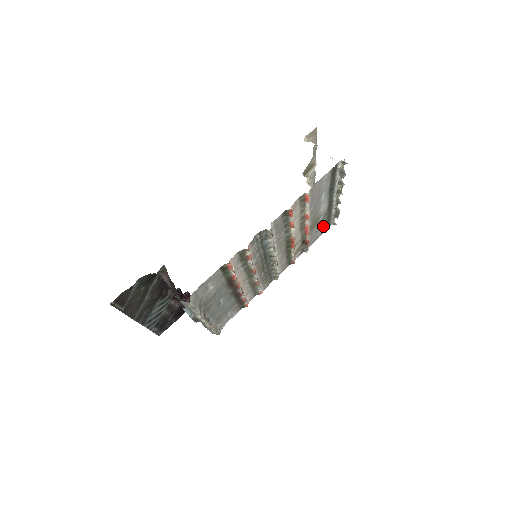
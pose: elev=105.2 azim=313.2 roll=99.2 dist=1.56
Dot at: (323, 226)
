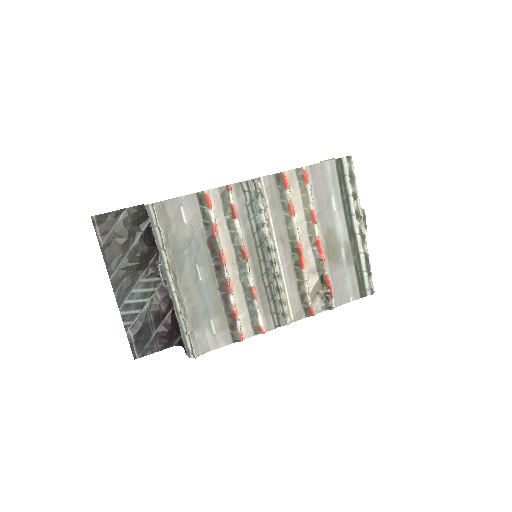
Dot at: (352, 279)
